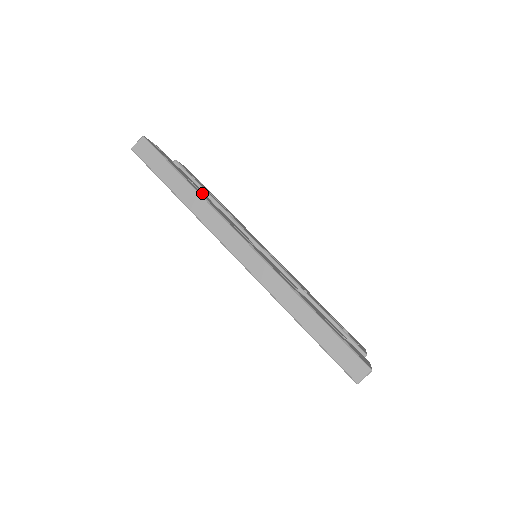
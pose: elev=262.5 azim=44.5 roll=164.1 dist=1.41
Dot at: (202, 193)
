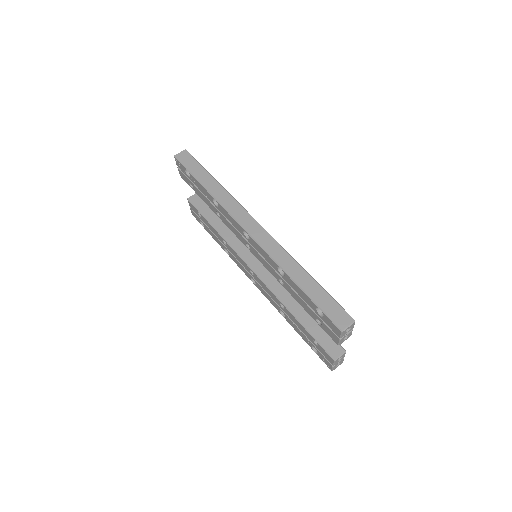
Dot at: occluded
